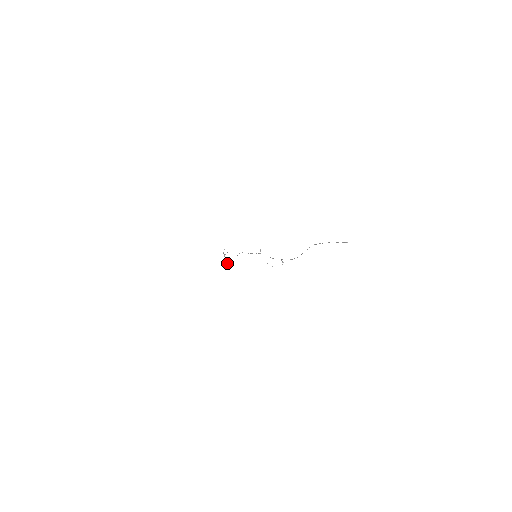
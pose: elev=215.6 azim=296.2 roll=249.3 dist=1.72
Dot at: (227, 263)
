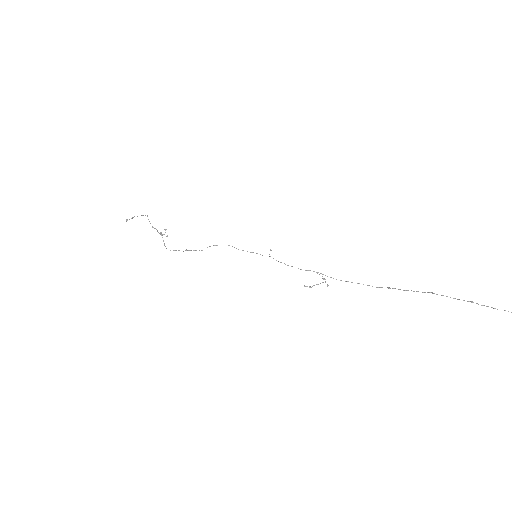
Dot at: (174, 250)
